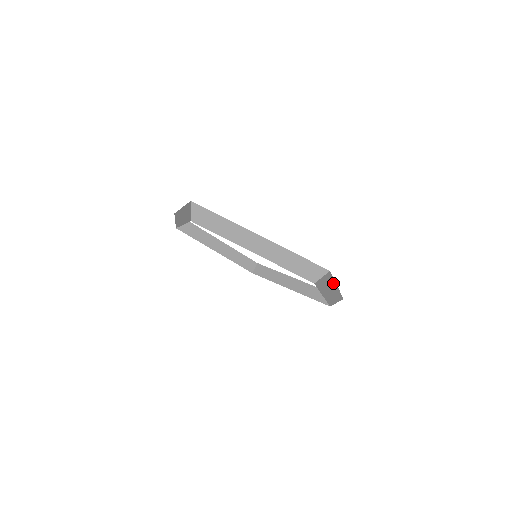
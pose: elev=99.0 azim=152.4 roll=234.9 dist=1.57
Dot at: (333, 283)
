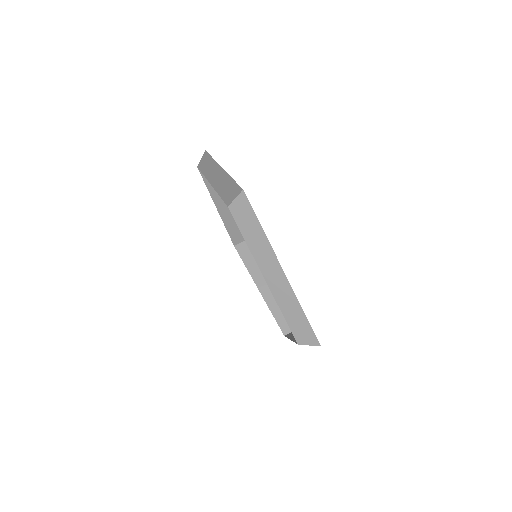
Dot at: (268, 245)
